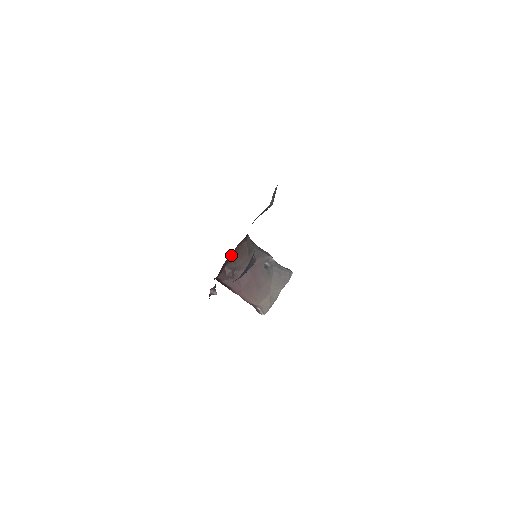
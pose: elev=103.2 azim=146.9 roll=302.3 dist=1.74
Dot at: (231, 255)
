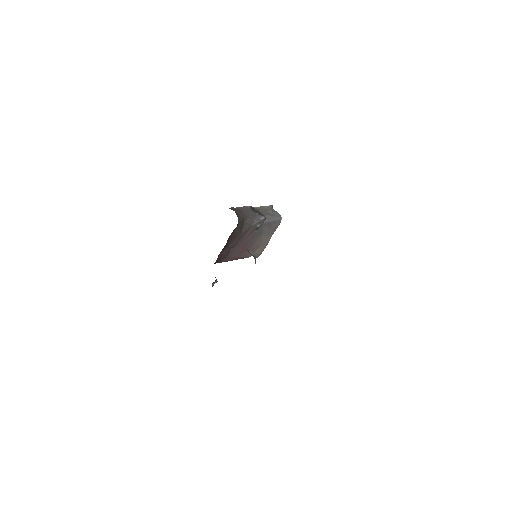
Dot at: occluded
